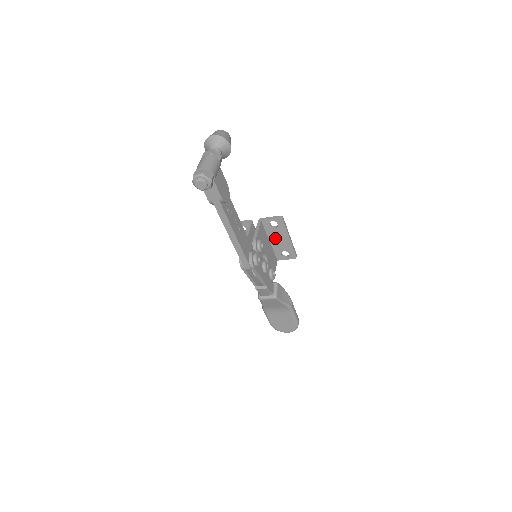
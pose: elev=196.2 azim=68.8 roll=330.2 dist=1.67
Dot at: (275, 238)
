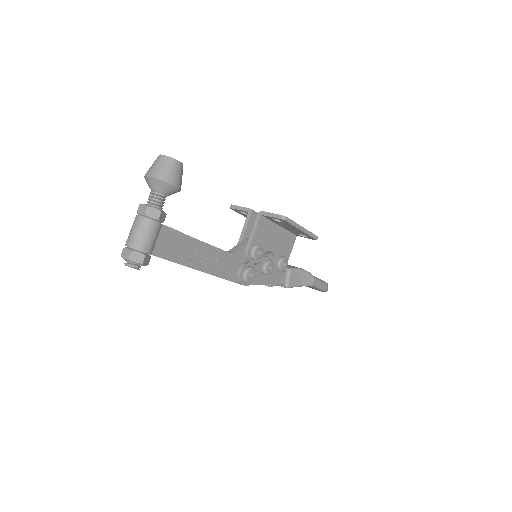
Dot at: (285, 226)
